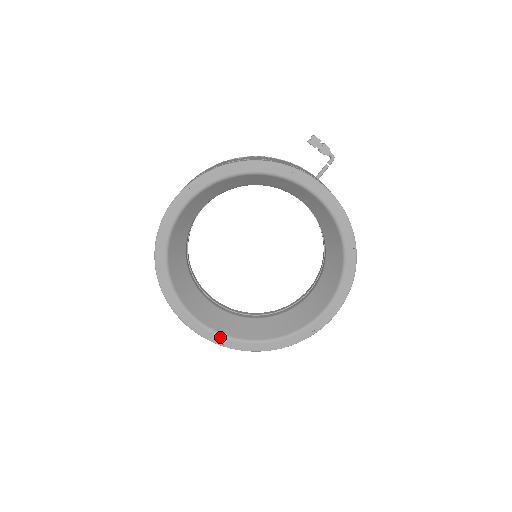
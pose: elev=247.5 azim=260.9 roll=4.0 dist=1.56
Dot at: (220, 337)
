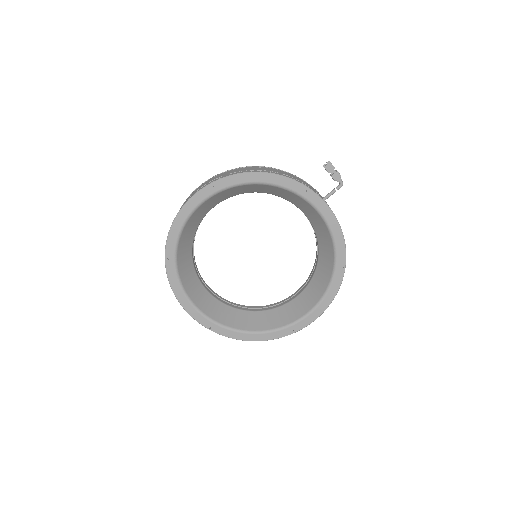
Dot at: (209, 321)
